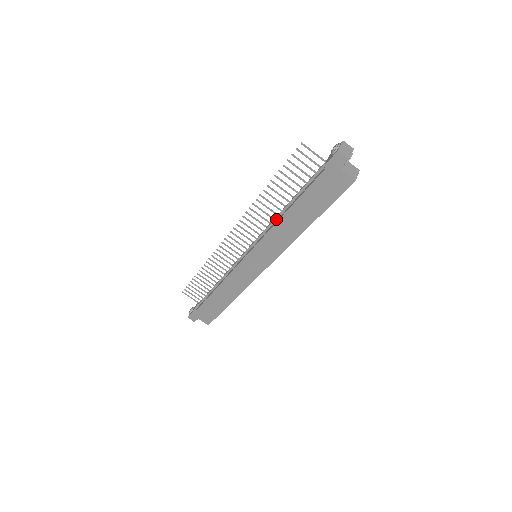
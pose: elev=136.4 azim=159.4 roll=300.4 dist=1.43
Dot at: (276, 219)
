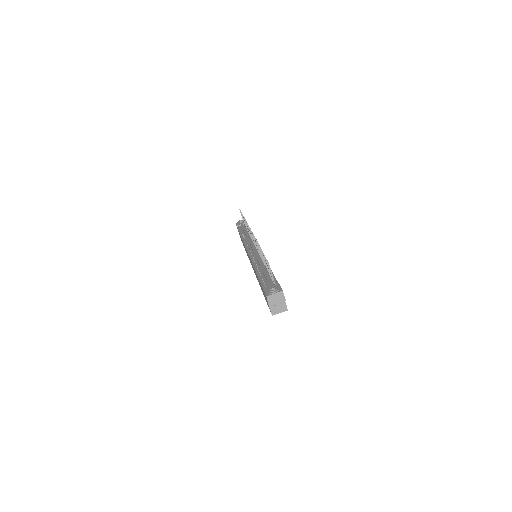
Dot at: (259, 263)
